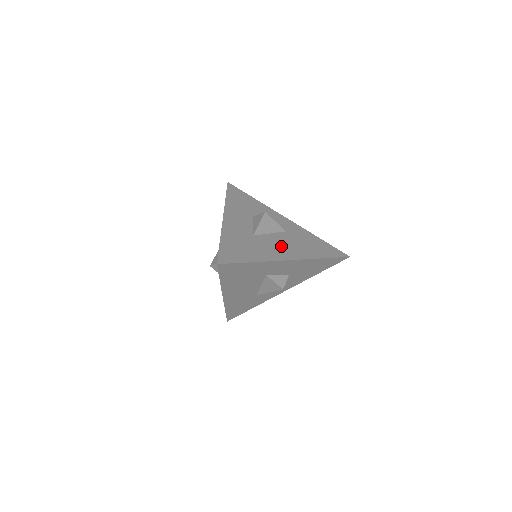
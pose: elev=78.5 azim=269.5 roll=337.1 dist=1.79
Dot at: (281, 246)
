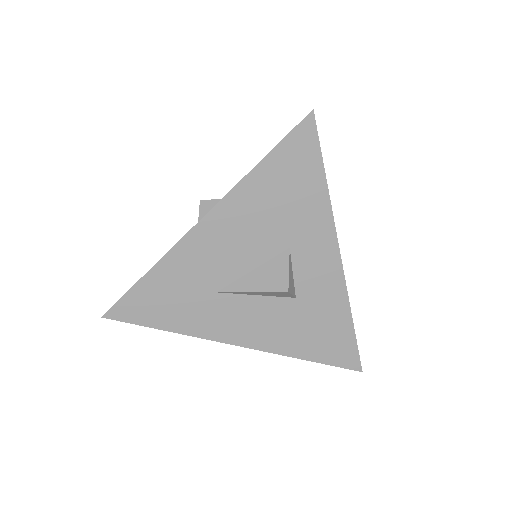
Dot at: occluded
